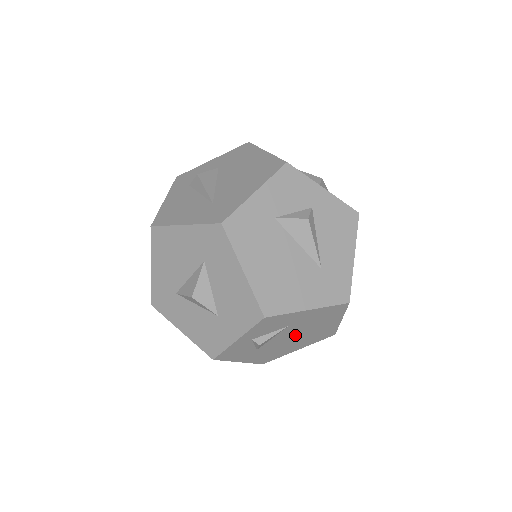
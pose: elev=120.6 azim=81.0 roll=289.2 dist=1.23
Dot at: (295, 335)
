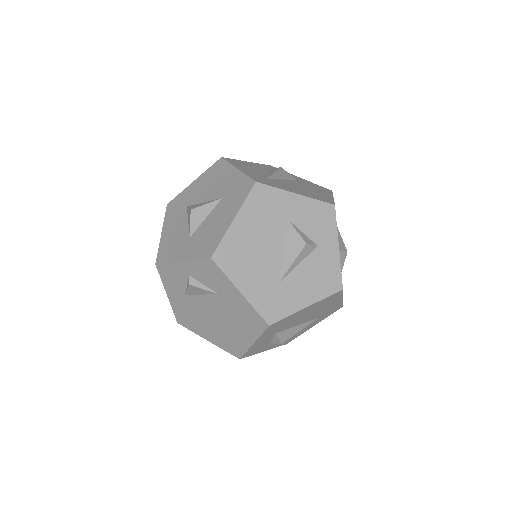
Dot at: (216, 315)
